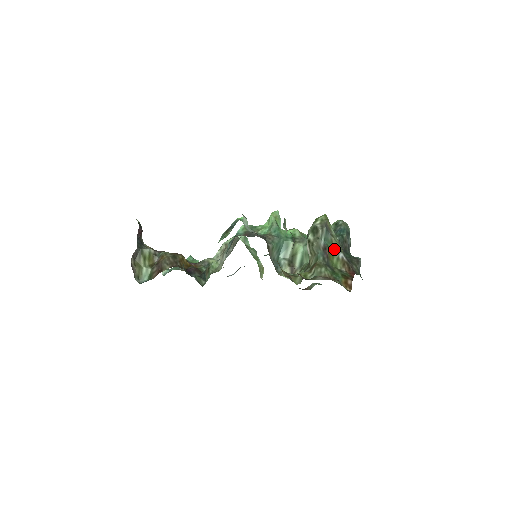
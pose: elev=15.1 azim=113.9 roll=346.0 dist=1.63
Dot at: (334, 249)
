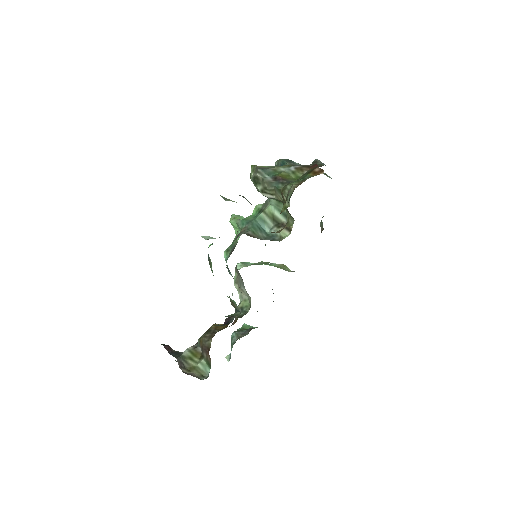
Dot at: (283, 172)
